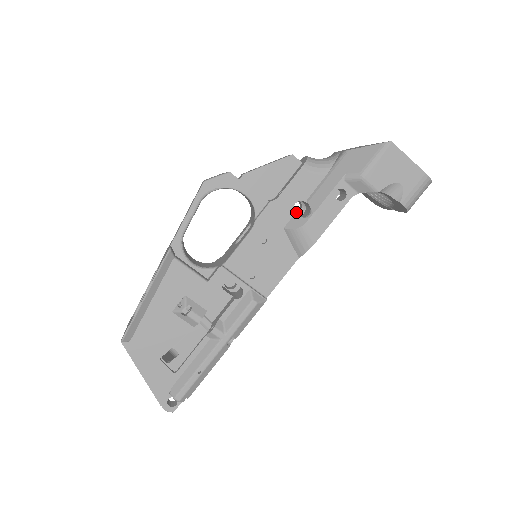
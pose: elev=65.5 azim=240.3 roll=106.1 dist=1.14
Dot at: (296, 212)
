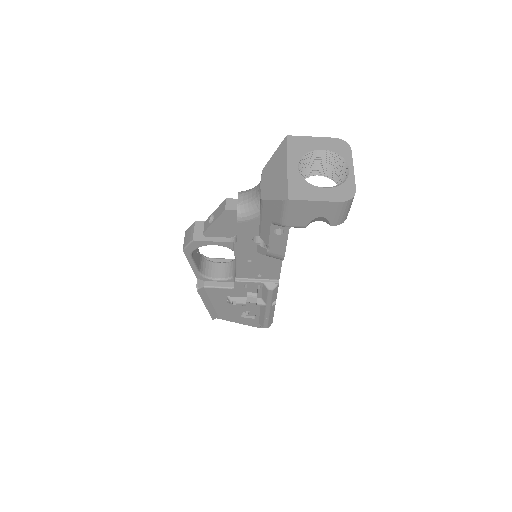
Dot at: occluded
